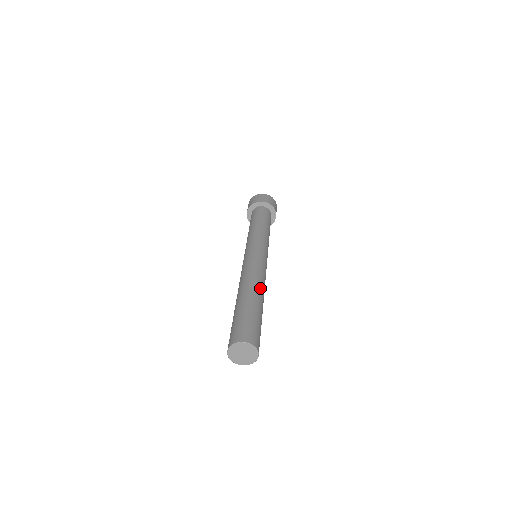
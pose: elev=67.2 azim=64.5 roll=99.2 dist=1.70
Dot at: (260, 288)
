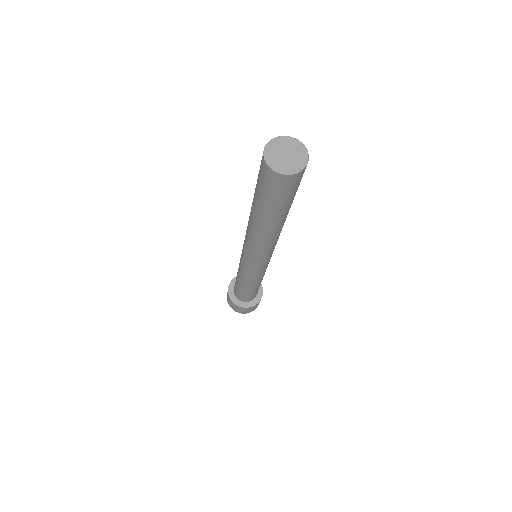
Dot at: occluded
